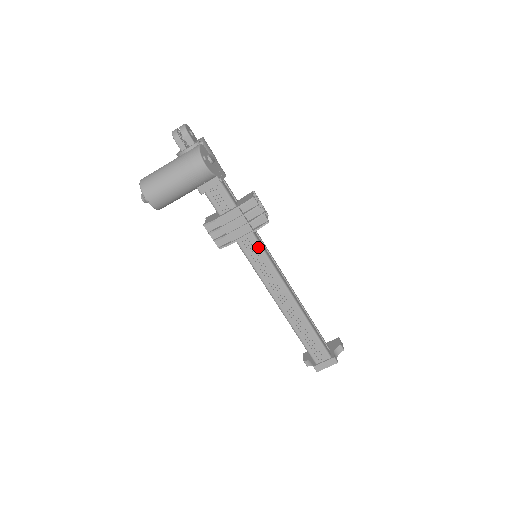
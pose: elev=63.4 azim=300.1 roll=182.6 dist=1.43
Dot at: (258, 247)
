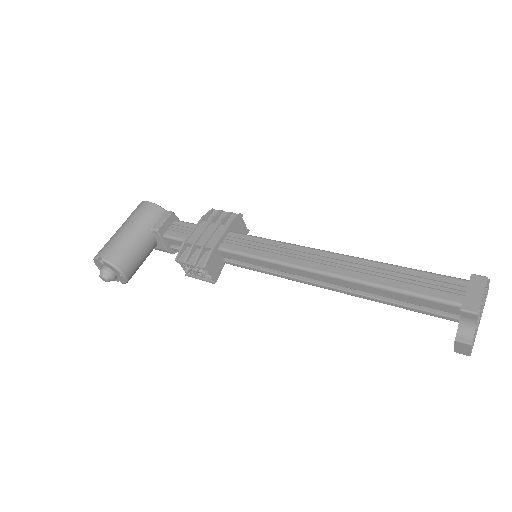
Dot at: (246, 237)
